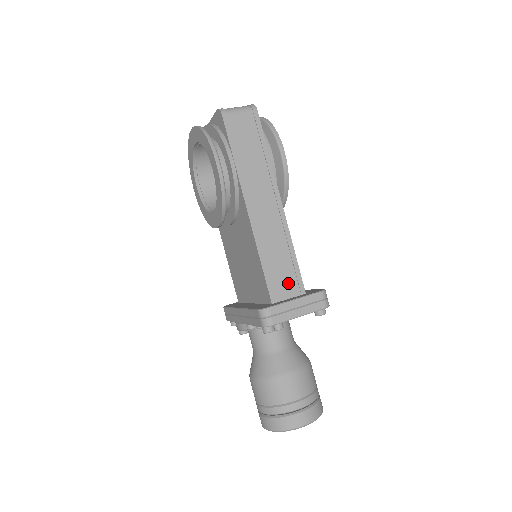
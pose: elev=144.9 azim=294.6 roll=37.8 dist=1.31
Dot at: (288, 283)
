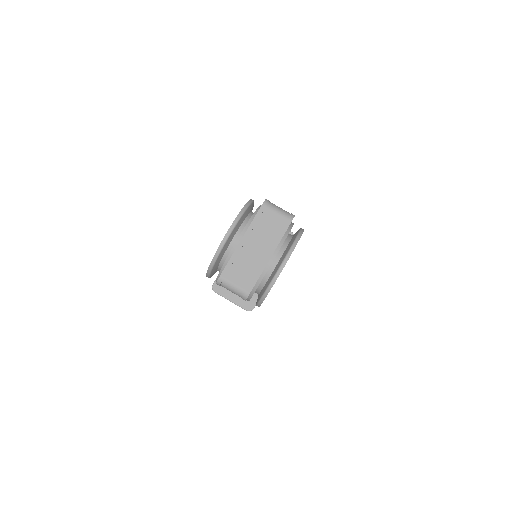
Dot at: occluded
